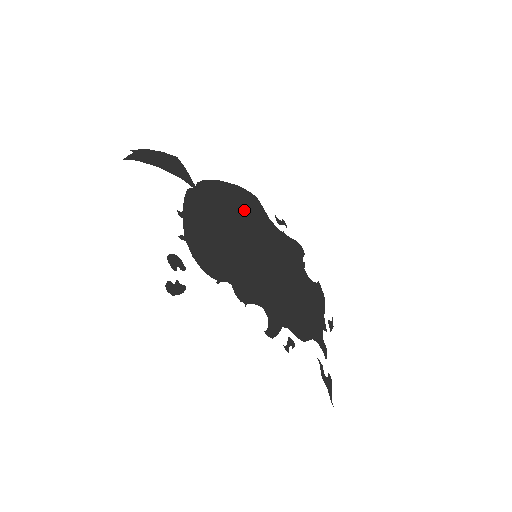
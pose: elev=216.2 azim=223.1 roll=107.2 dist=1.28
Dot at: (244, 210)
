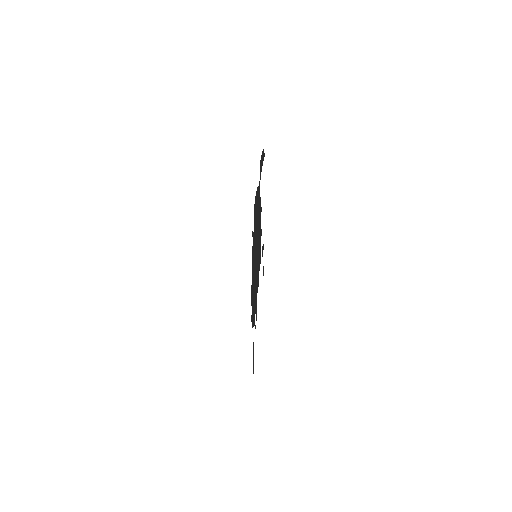
Dot at: occluded
